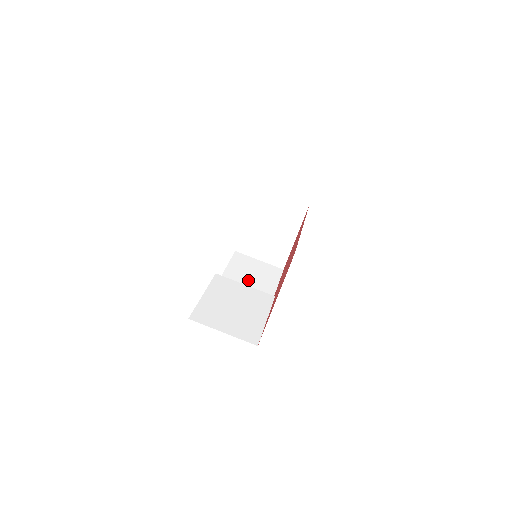
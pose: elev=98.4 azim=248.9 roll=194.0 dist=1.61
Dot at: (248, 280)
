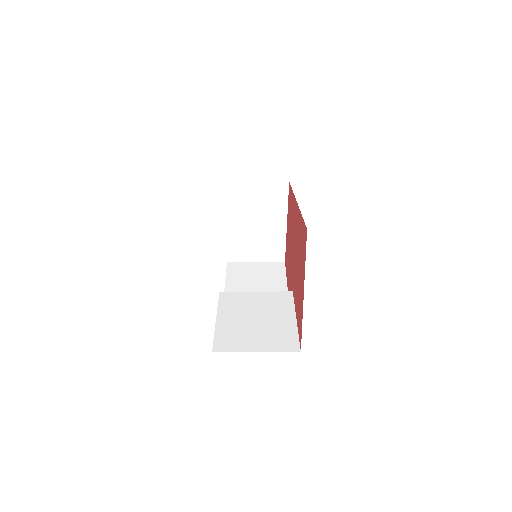
Dot at: (254, 287)
